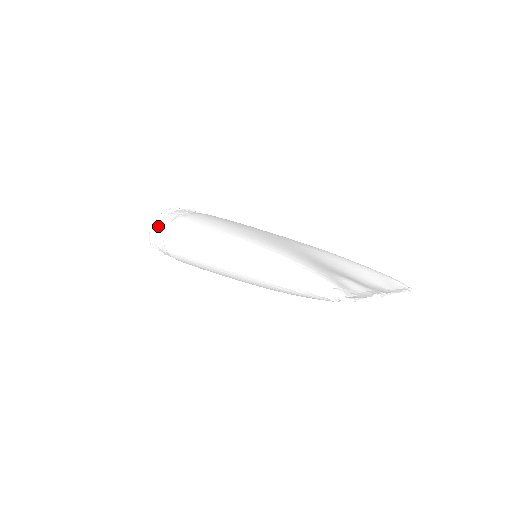
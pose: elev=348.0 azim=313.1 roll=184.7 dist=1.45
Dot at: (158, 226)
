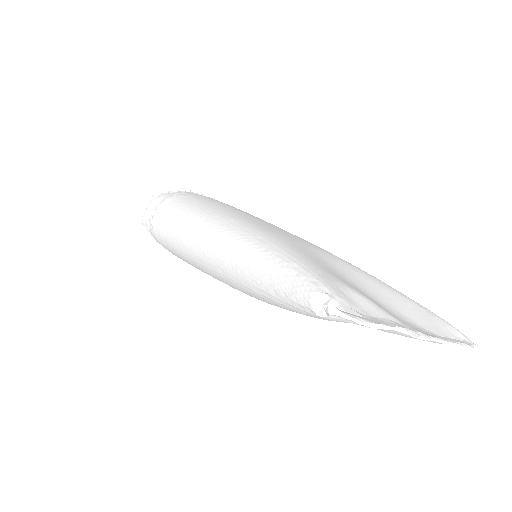
Dot at: (153, 202)
